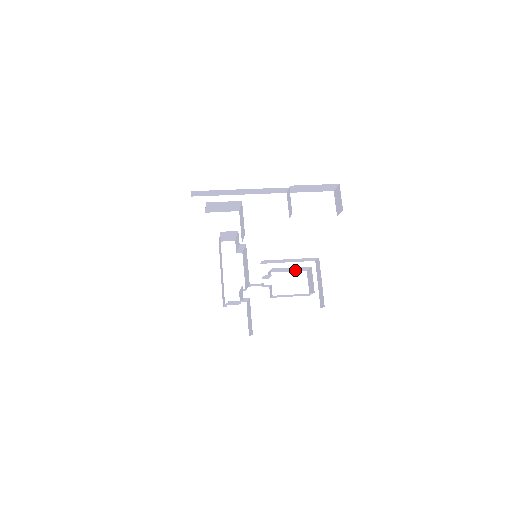
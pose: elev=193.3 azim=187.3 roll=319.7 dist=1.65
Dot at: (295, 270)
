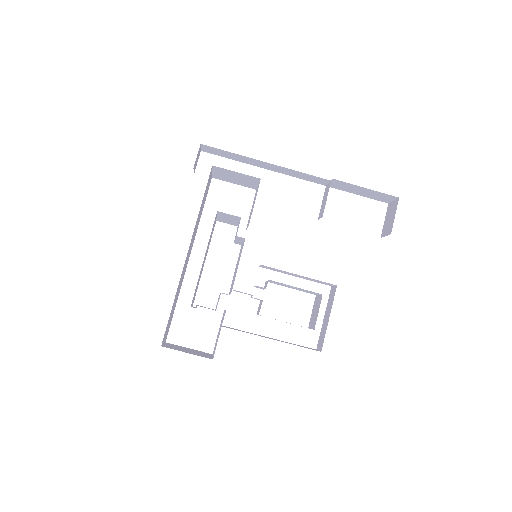
Dot at: (301, 290)
